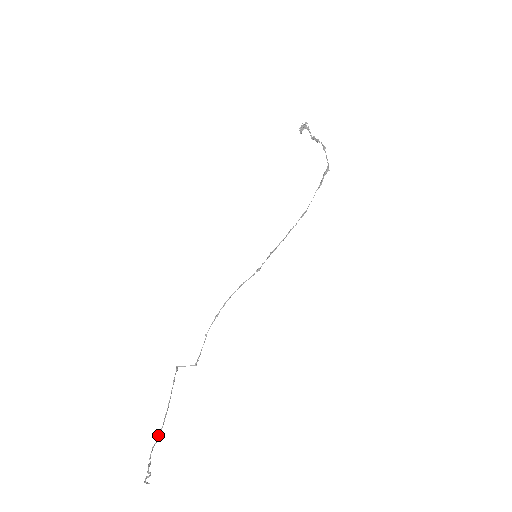
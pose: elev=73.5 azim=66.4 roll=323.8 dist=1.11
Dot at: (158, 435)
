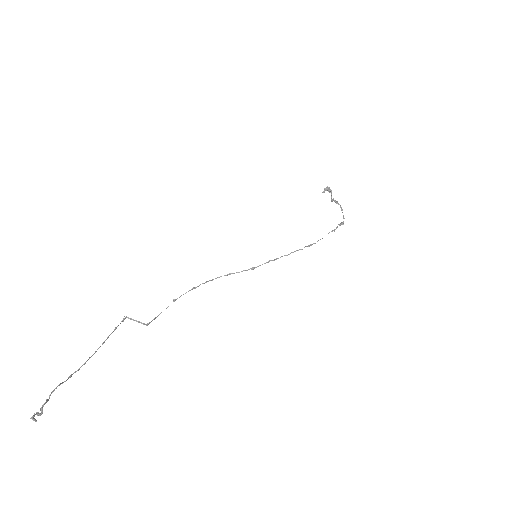
Dot at: (70, 375)
